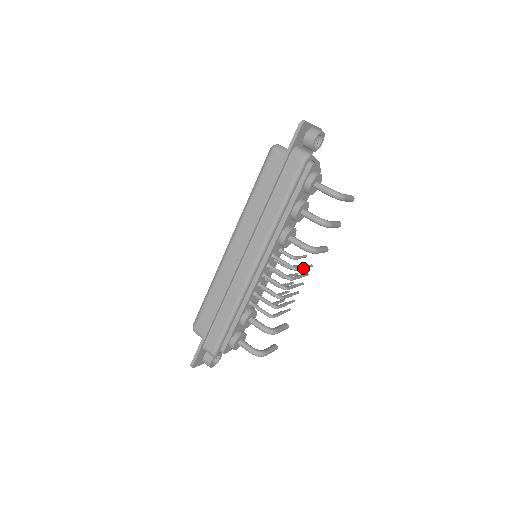
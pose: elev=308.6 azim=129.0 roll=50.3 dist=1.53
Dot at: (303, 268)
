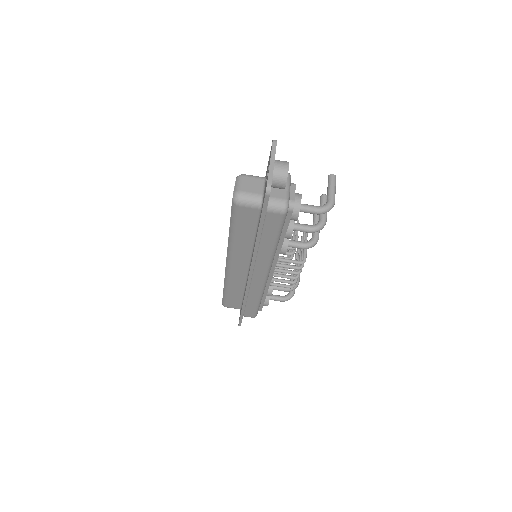
Dot at: occluded
